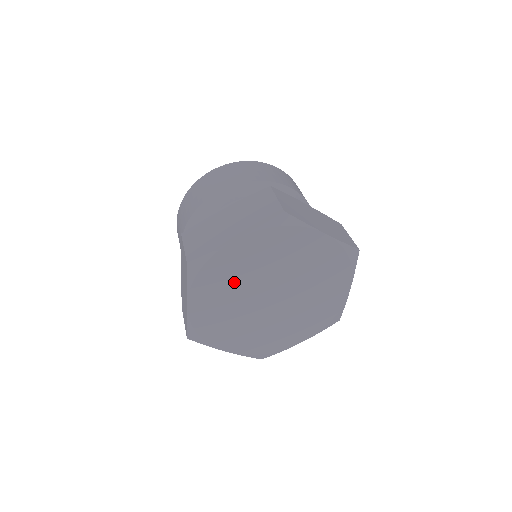
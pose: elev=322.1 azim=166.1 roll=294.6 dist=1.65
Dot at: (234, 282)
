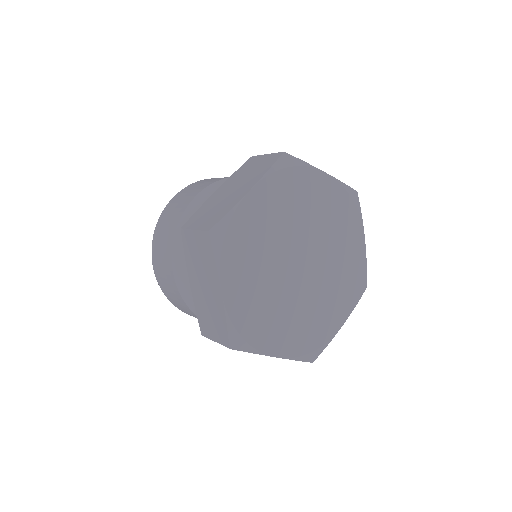
Dot at: (295, 211)
